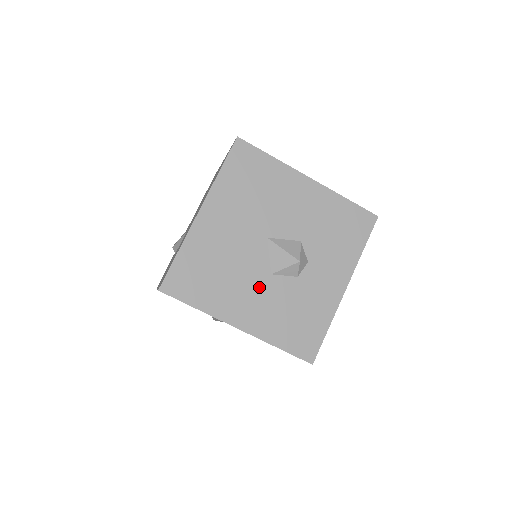
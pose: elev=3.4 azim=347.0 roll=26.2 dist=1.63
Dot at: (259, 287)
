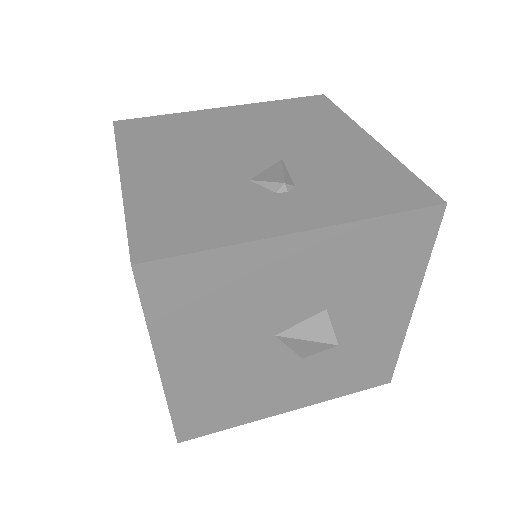
Dot at: (293, 376)
